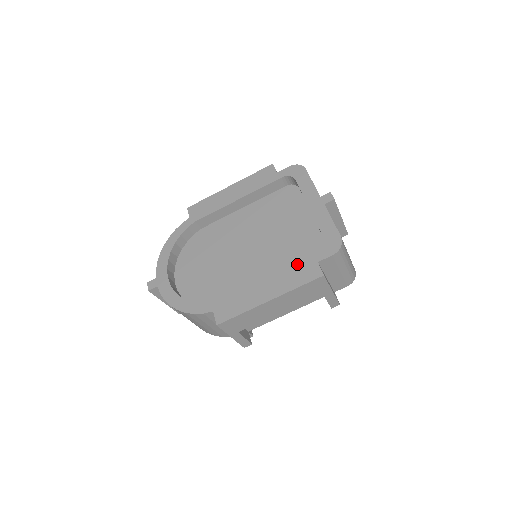
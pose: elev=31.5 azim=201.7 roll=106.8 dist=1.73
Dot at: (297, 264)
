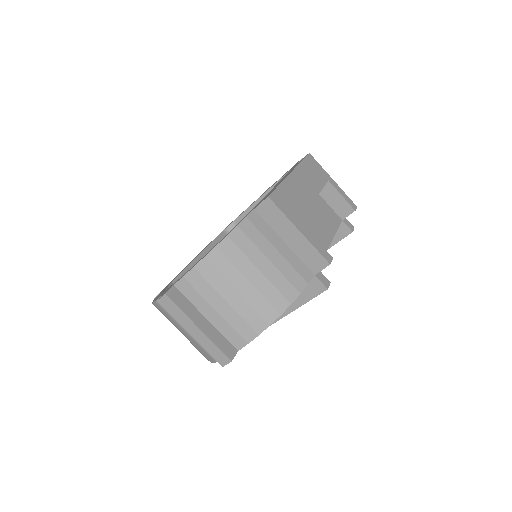
Dot at: occluded
